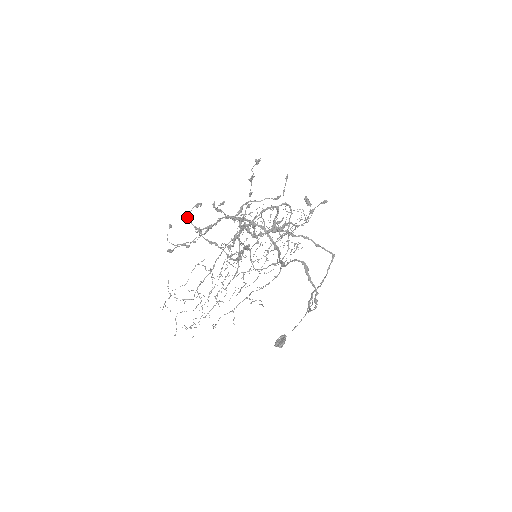
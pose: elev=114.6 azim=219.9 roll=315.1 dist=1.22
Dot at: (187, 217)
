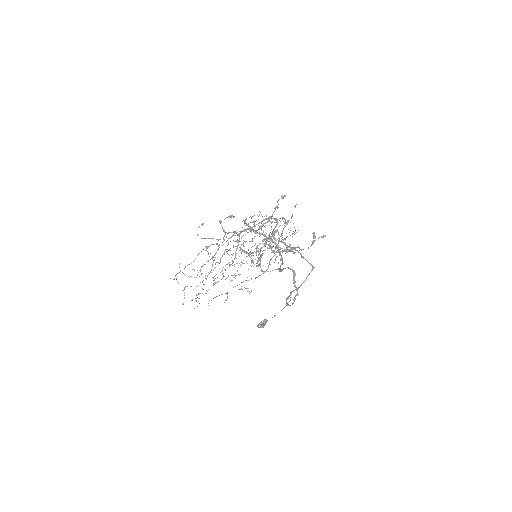
Dot at: (220, 222)
